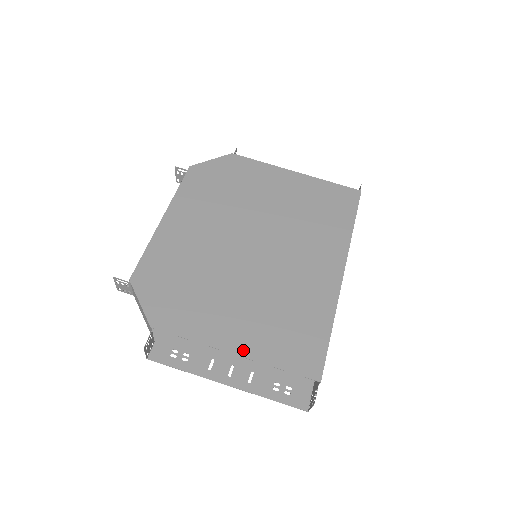
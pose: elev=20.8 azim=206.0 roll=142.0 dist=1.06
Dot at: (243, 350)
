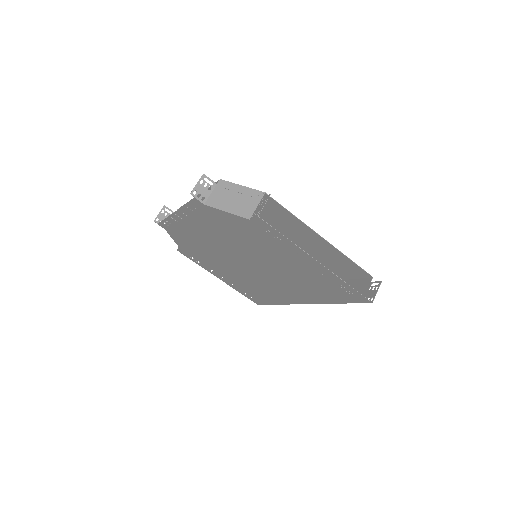
Dot at: (323, 241)
